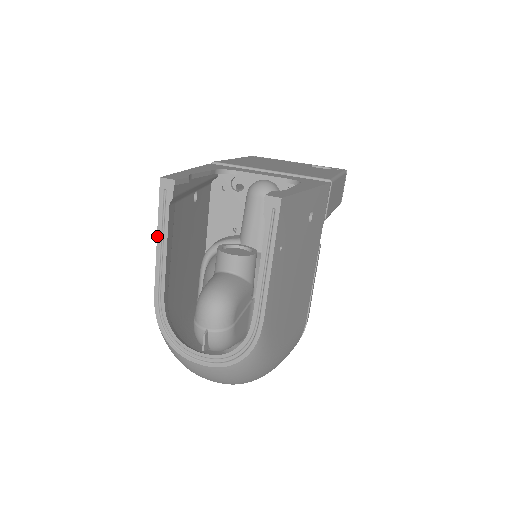
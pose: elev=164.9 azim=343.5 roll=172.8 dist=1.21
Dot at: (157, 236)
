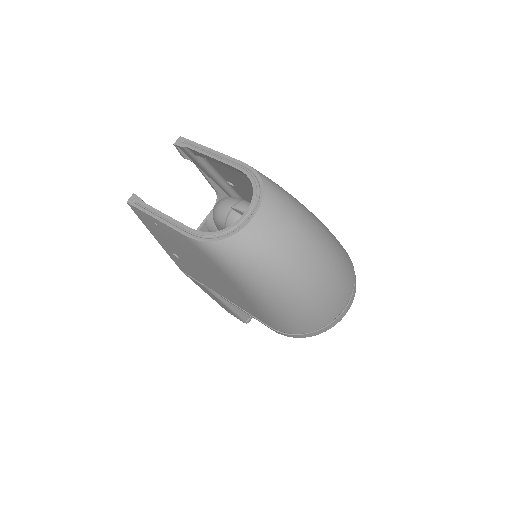
Dot at: (153, 217)
